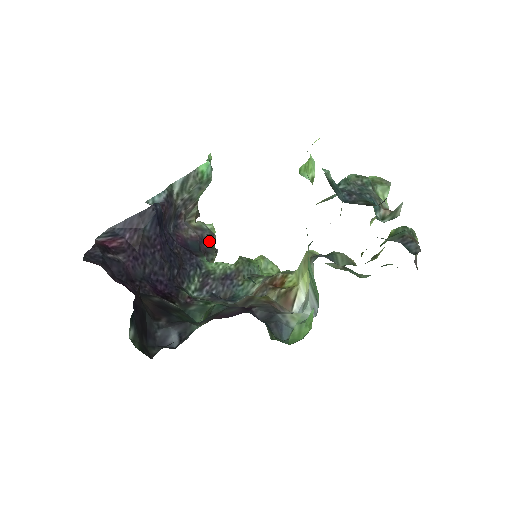
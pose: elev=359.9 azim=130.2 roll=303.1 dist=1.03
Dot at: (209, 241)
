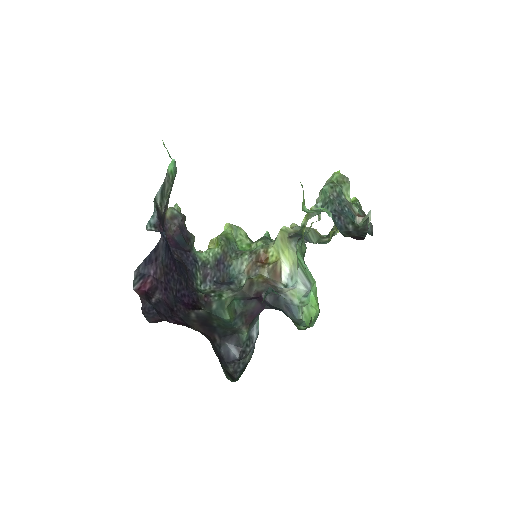
Dot at: (184, 225)
